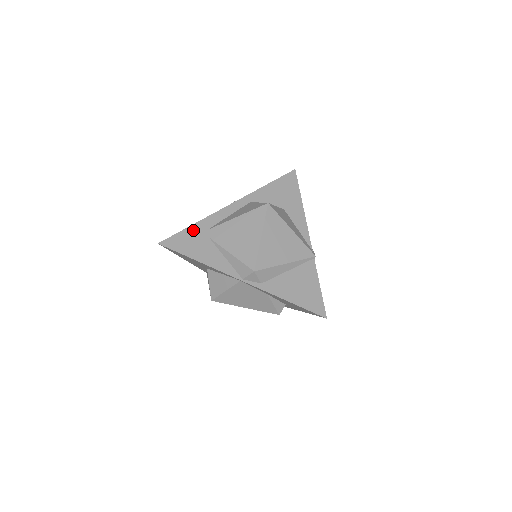
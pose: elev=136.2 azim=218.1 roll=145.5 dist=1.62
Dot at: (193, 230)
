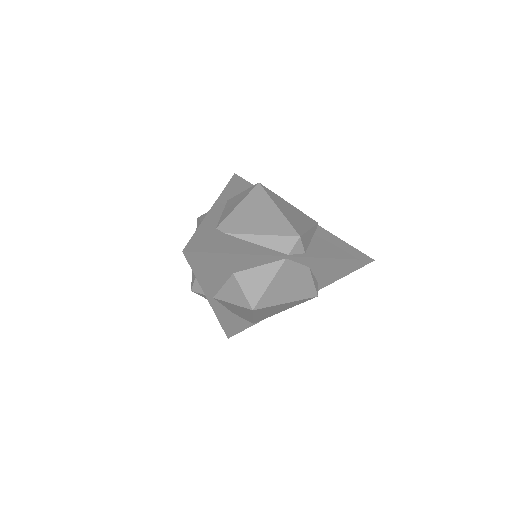
Dot at: (203, 232)
